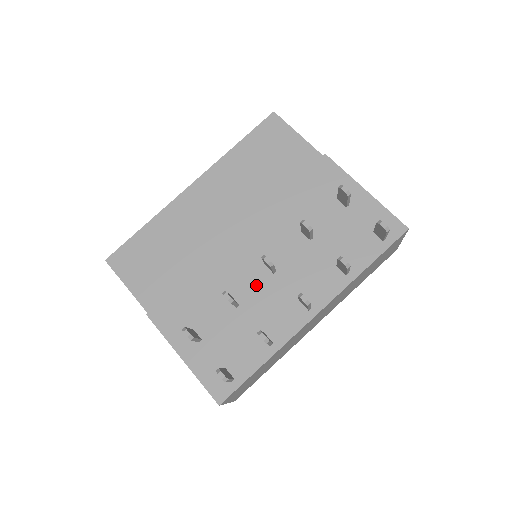
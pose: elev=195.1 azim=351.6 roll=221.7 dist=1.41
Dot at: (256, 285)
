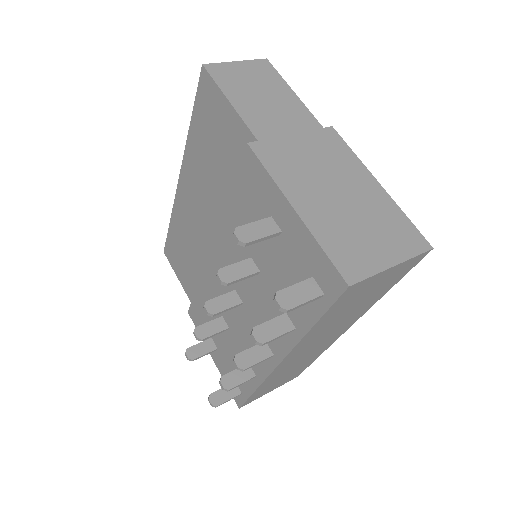
Dot at: (233, 312)
